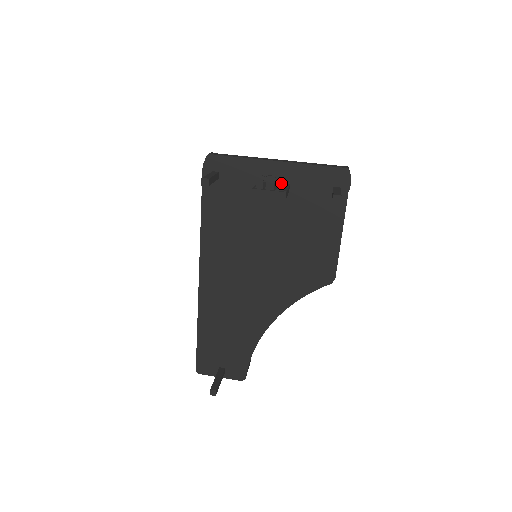
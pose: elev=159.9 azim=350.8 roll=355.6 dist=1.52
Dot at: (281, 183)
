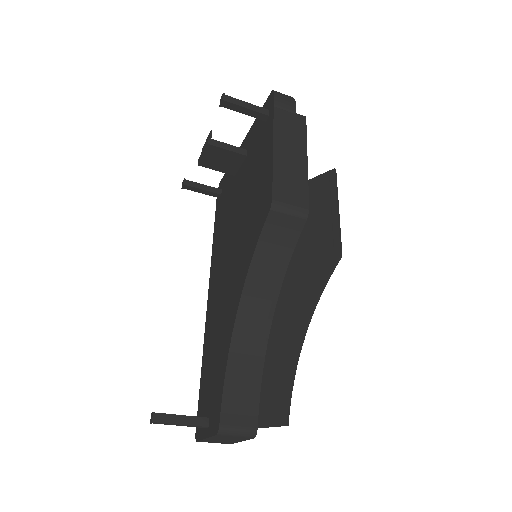
Dot at: (209, 136)
